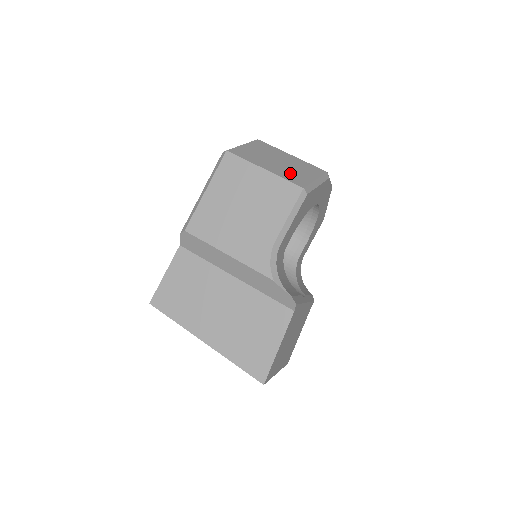
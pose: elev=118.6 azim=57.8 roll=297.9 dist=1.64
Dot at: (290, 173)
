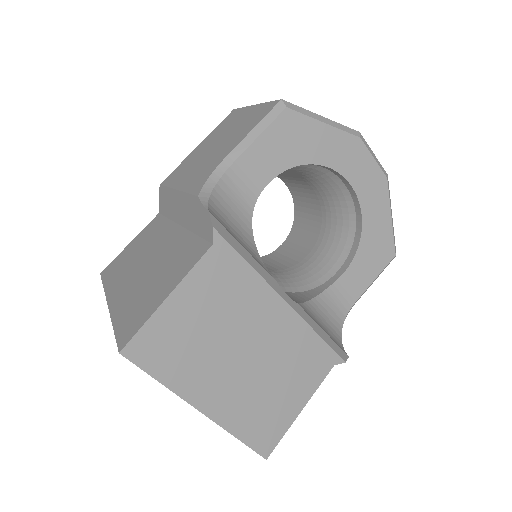
Dot at: occluded
